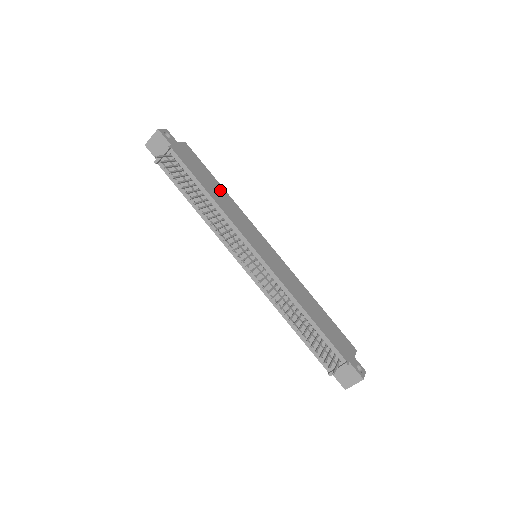
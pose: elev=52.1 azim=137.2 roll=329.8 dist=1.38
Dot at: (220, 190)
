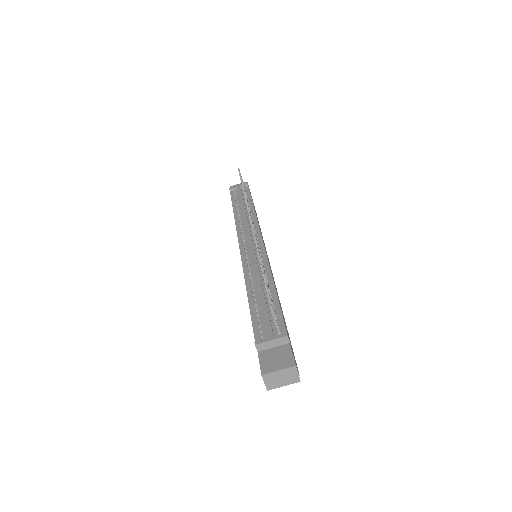
Dot at: occluded
